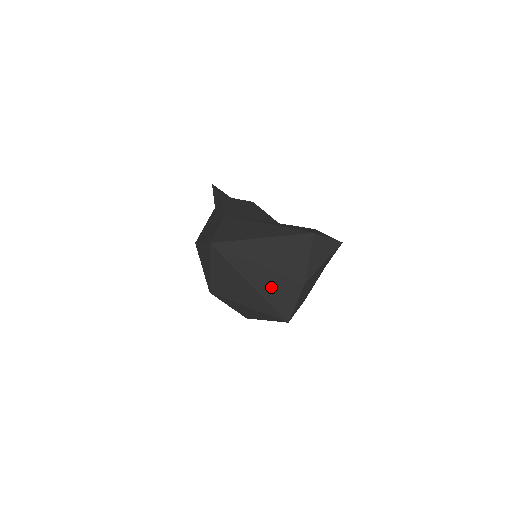
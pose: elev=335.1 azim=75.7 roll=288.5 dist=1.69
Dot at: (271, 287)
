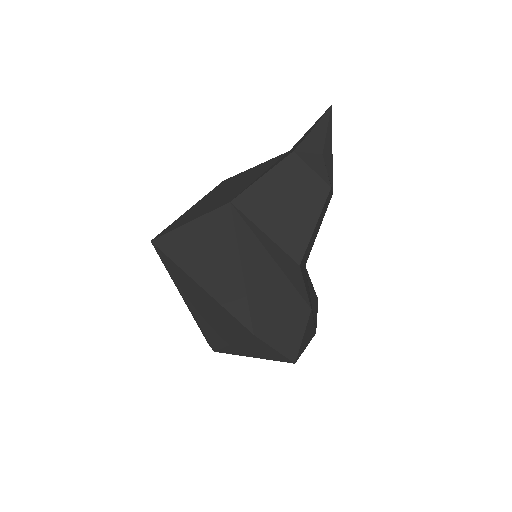
Dot at: occluded
